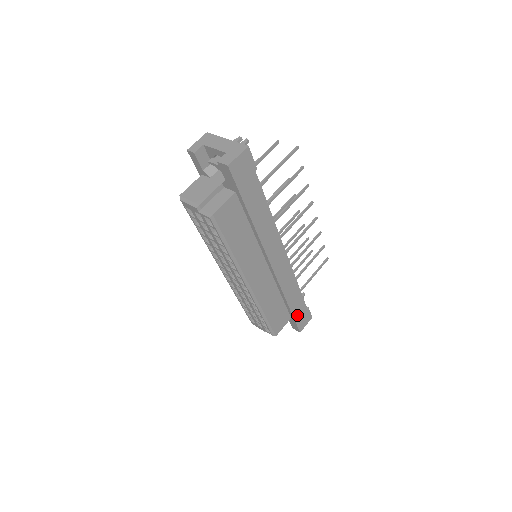
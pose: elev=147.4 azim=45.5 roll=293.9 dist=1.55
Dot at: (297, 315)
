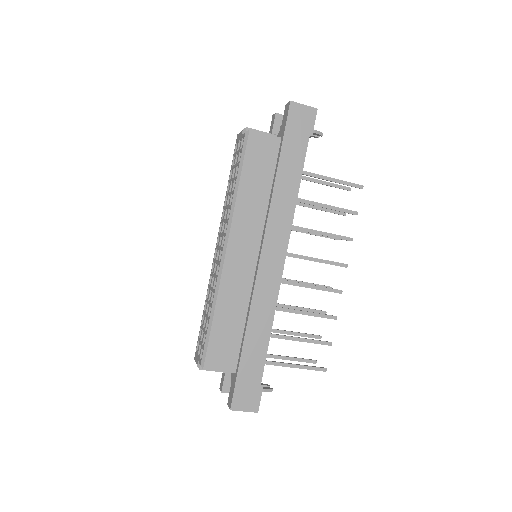
Dot at: (244, 373)
